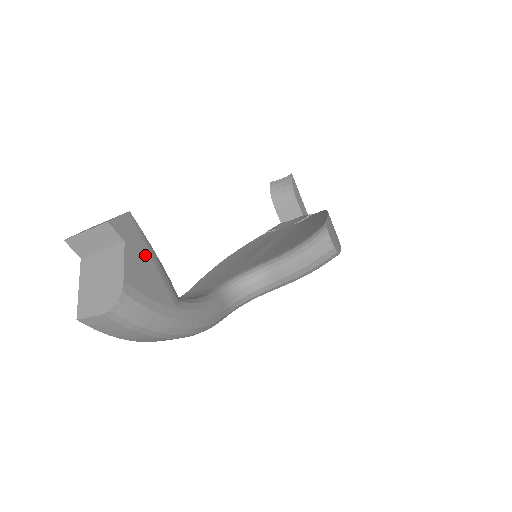
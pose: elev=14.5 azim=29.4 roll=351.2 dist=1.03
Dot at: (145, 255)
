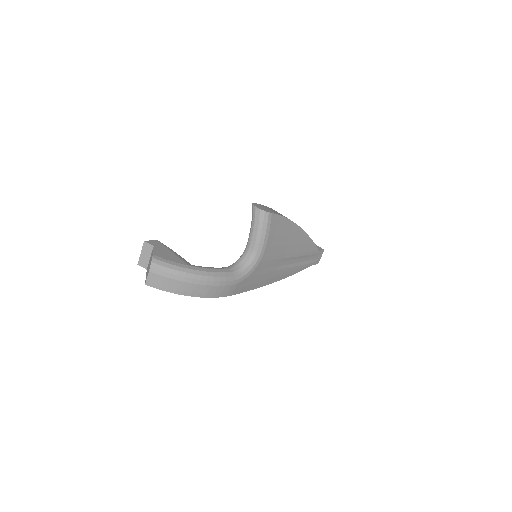
Dot at: (166, 250)
